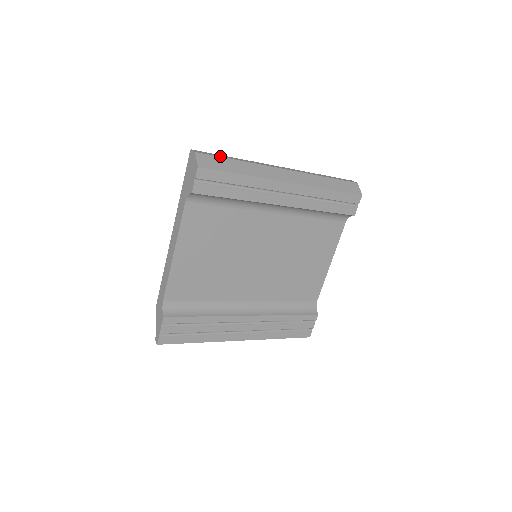
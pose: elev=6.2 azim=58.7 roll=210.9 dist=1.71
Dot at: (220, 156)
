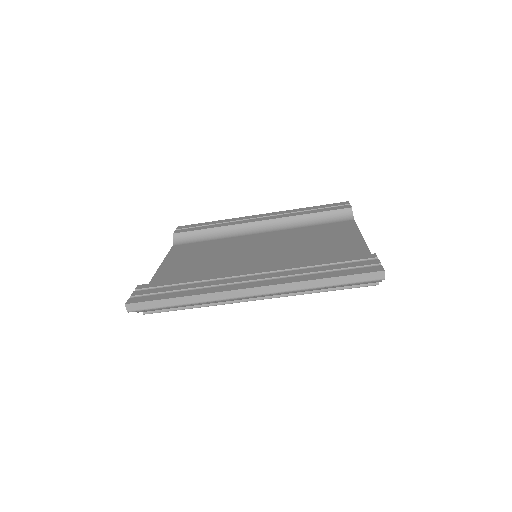
Dot at: occluded
